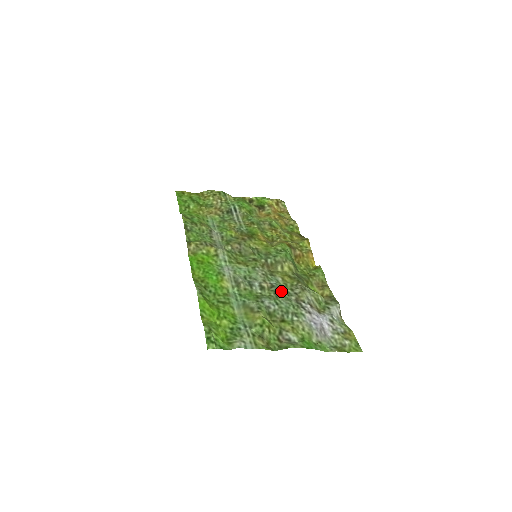
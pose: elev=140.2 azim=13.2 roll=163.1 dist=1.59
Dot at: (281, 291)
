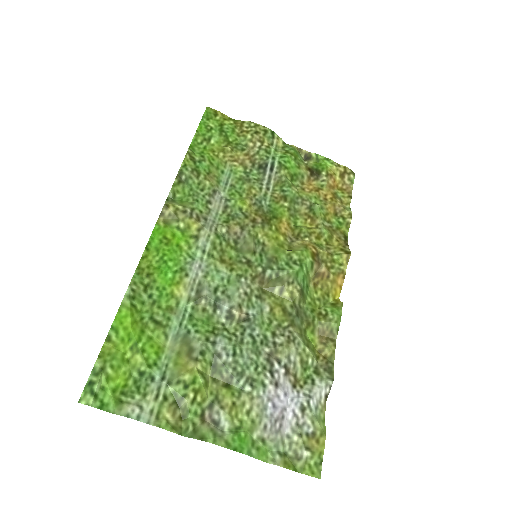
Dot at: (254, 332)
